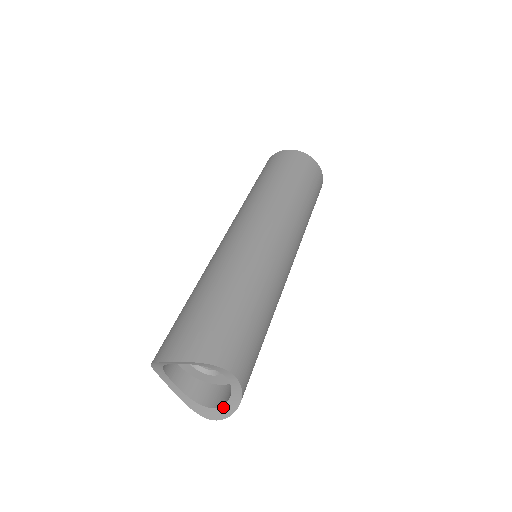
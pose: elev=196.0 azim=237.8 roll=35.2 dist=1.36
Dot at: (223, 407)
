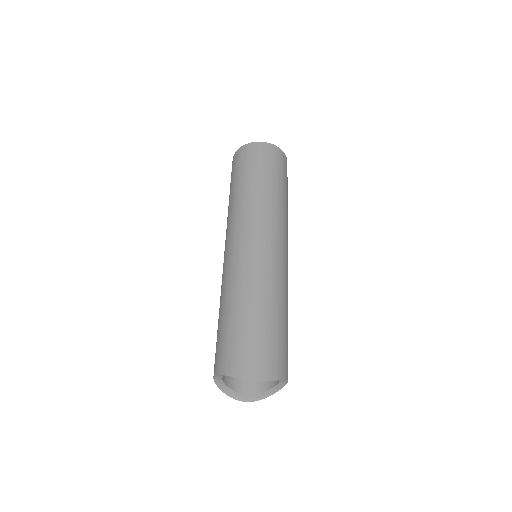
Dot at: (258, 395)
